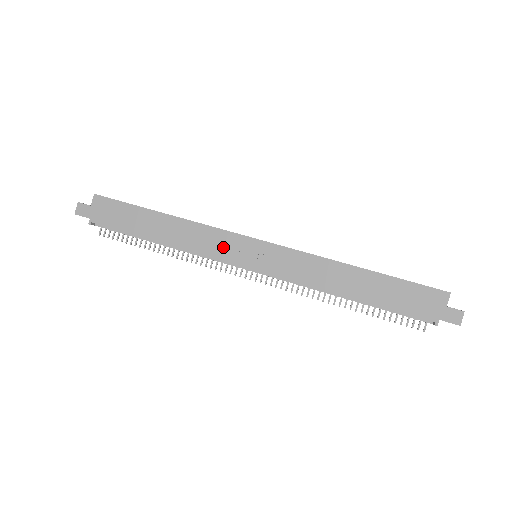
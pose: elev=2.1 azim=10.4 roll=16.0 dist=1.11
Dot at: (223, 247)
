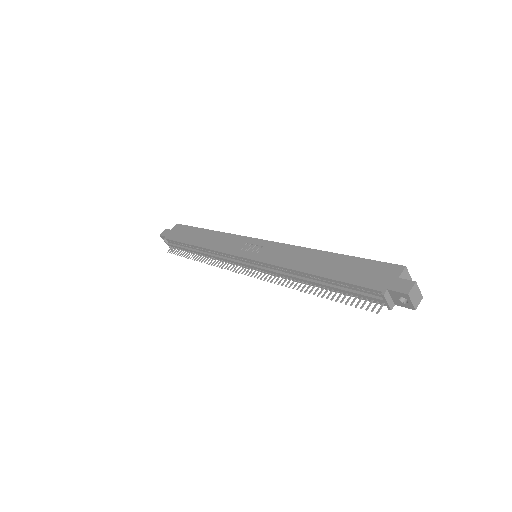
Dot at: (233, 246)
